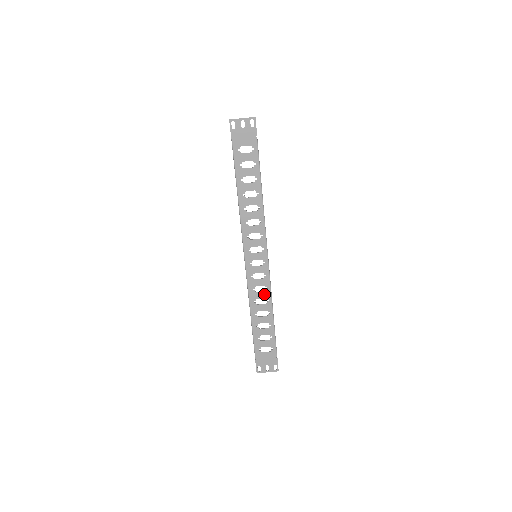
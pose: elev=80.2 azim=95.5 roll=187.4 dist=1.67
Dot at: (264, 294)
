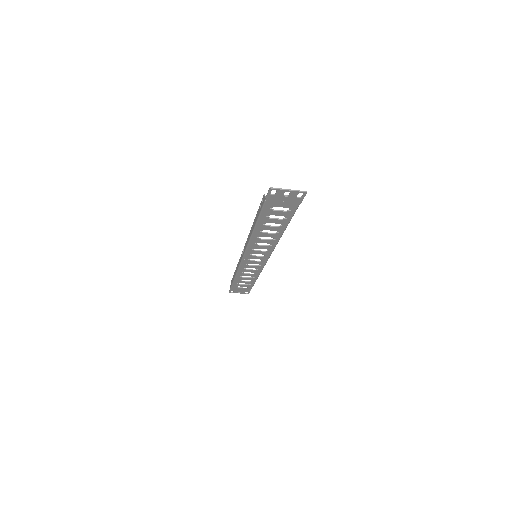
Dot at: (254, 271)
